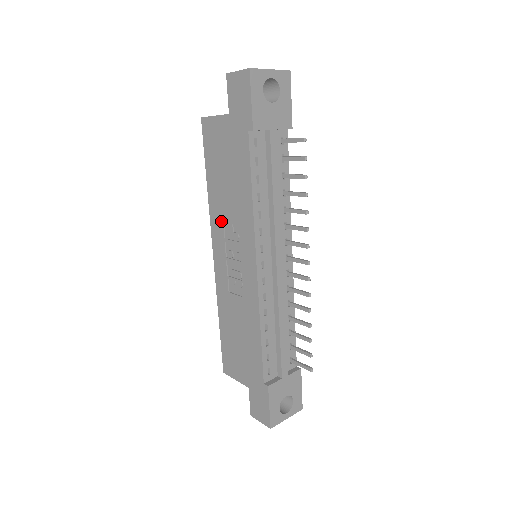
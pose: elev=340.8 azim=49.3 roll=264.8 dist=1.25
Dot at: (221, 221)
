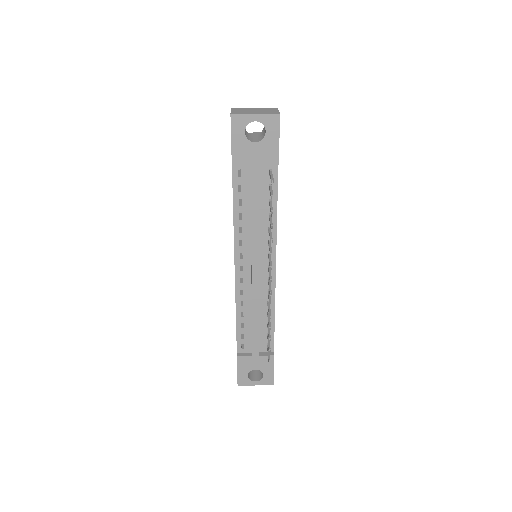
Dot at: occluded
